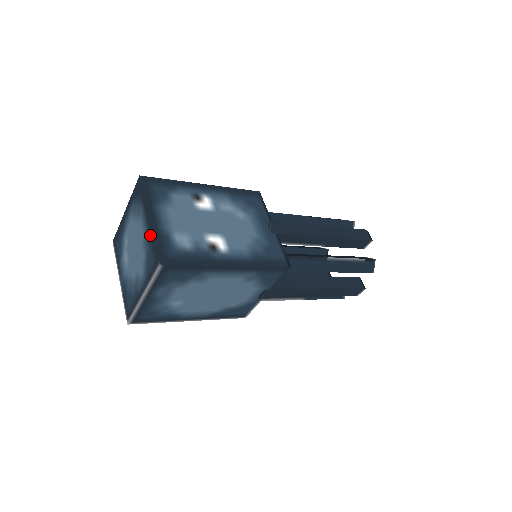
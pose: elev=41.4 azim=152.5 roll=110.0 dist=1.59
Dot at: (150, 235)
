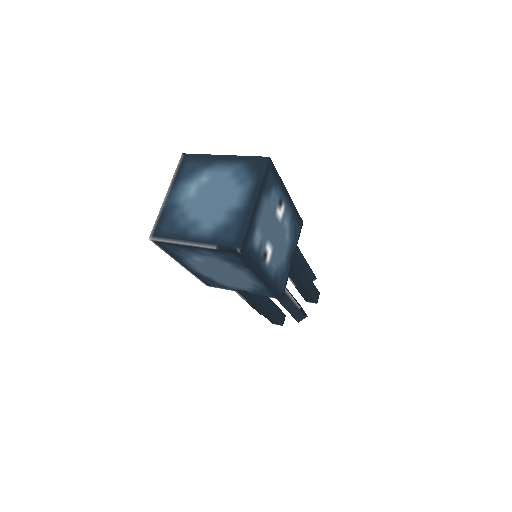
Dot at: (245, 216)
